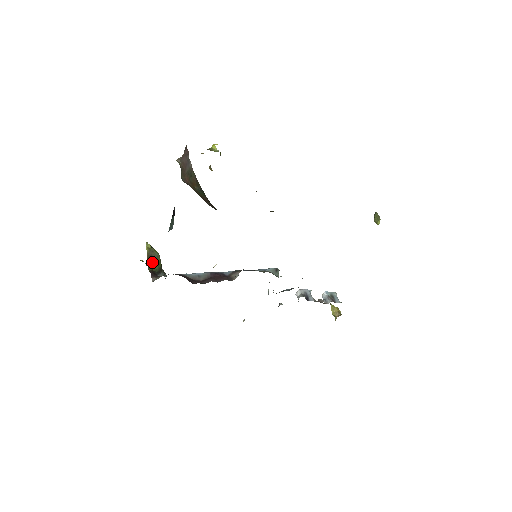
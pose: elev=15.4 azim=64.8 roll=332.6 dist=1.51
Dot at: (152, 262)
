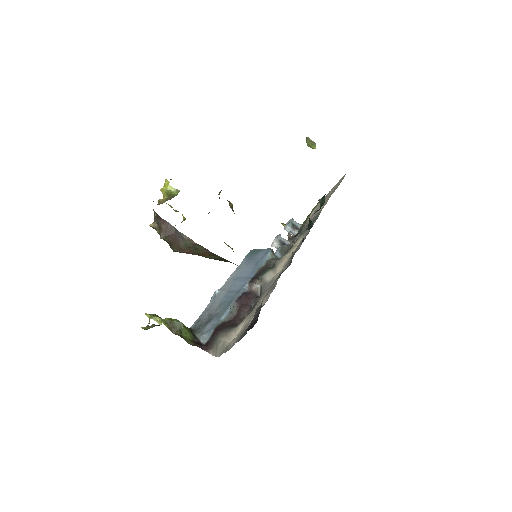
Dot at: (182, 334)
